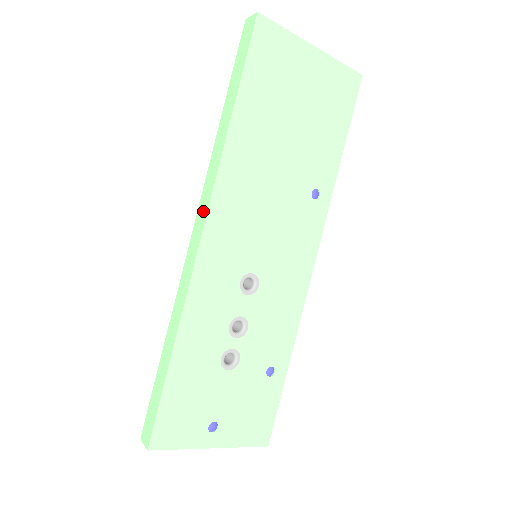
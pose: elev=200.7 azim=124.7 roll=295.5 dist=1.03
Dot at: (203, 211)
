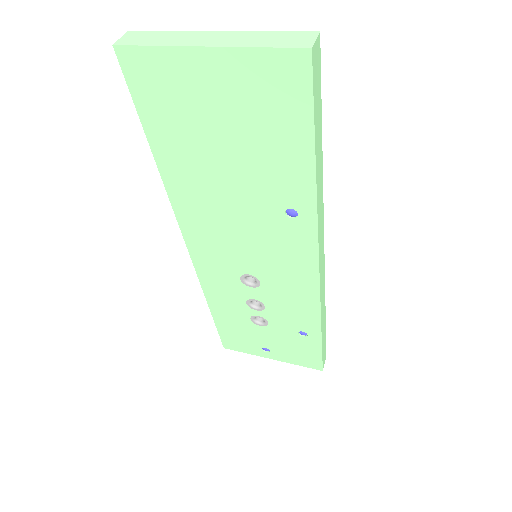
Dot at: occluded
